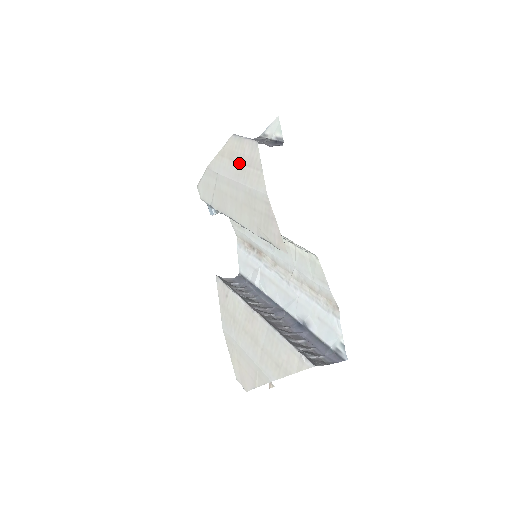
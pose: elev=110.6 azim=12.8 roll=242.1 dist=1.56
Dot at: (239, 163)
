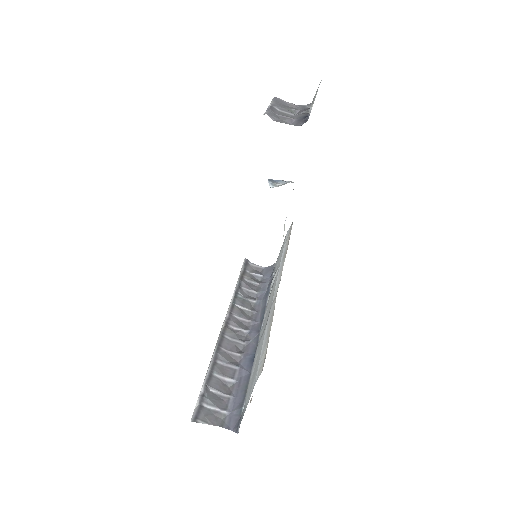
Dot at: occluded
